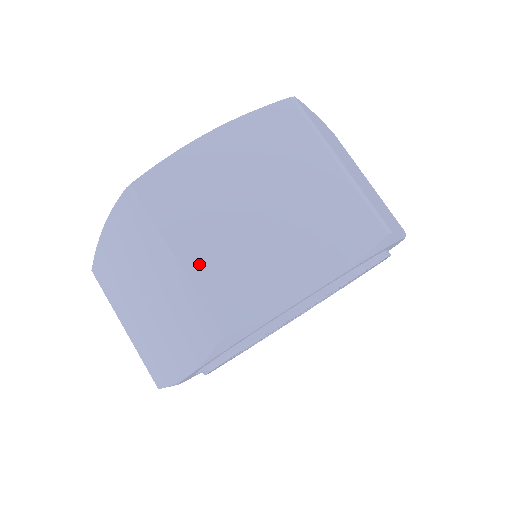
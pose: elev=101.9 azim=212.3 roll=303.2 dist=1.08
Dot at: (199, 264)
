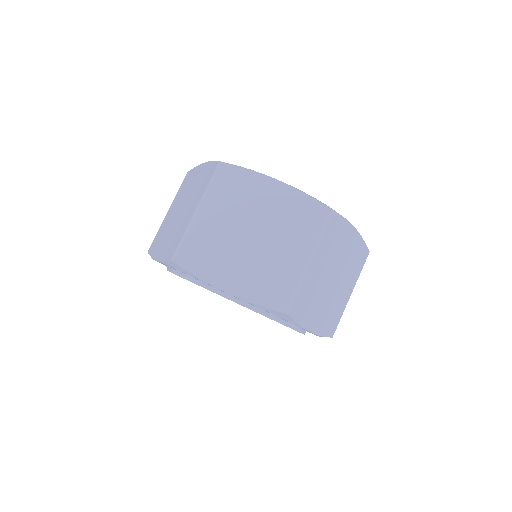
Dot at: (311, 275)
